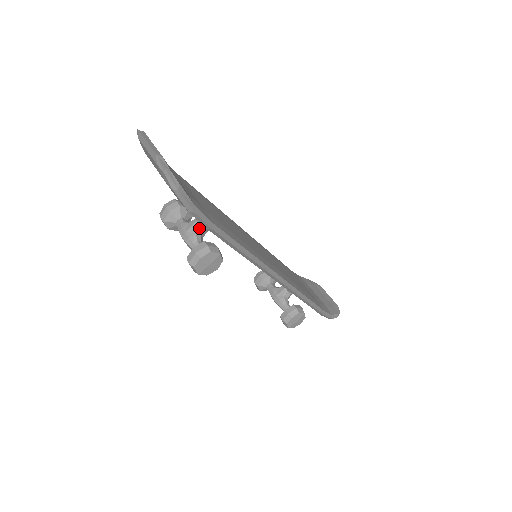
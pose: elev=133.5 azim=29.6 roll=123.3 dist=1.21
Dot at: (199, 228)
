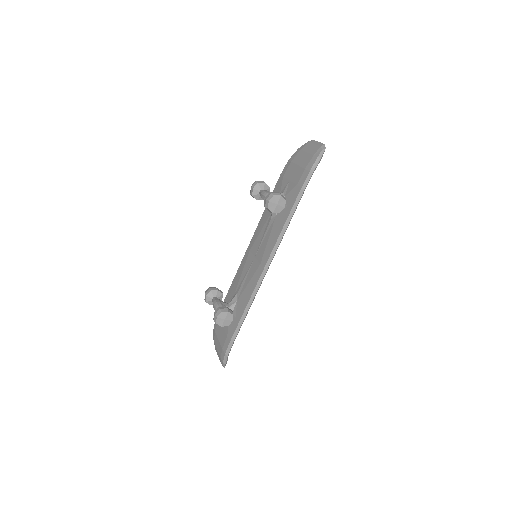
Dot at: occluded
